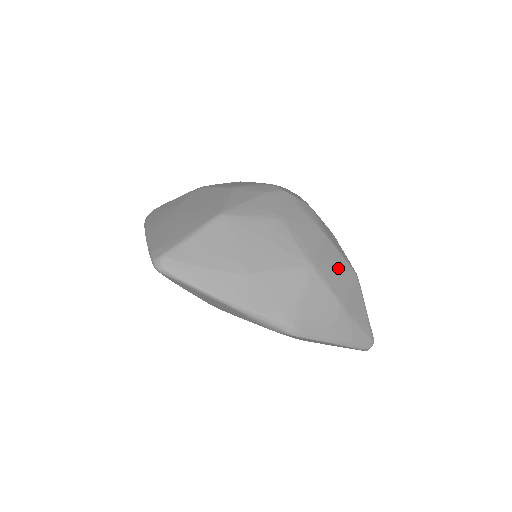
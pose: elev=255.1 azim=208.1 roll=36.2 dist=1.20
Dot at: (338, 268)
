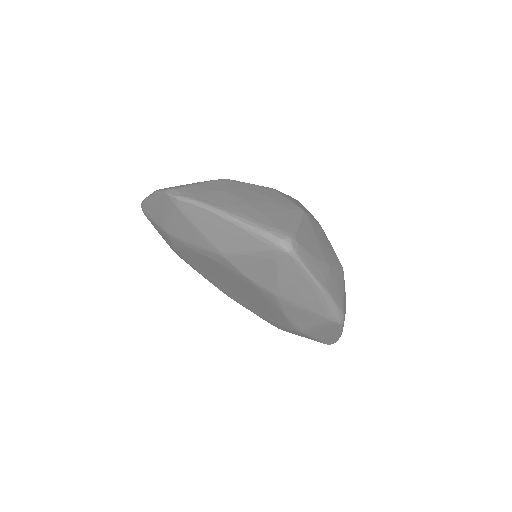
Dot at: occluded
